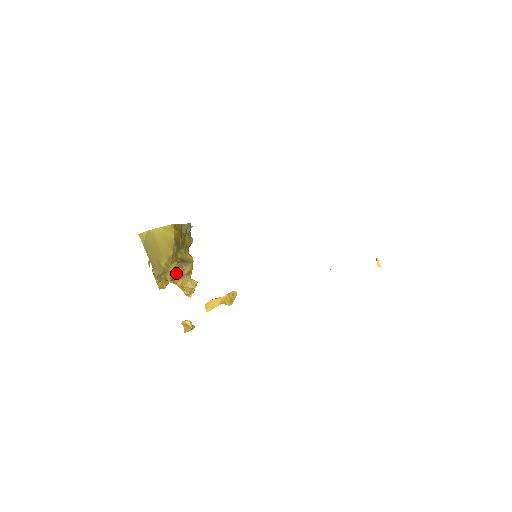
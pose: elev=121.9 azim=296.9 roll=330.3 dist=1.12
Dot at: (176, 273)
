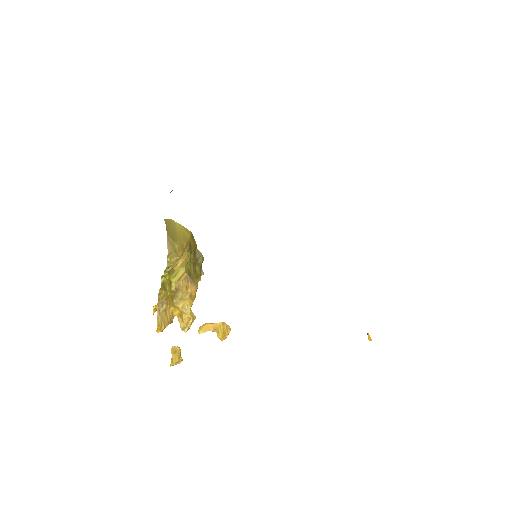
Dot at: (181, 285)
